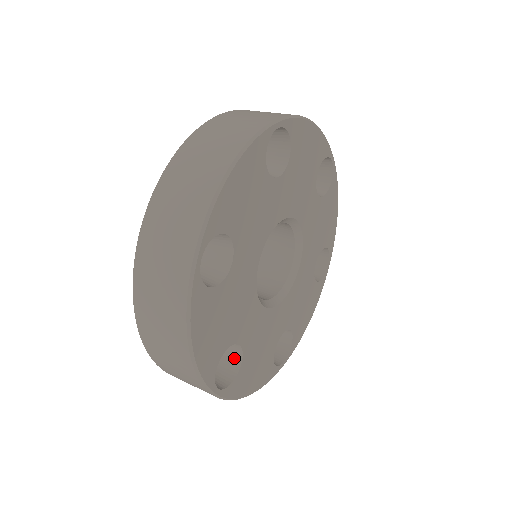
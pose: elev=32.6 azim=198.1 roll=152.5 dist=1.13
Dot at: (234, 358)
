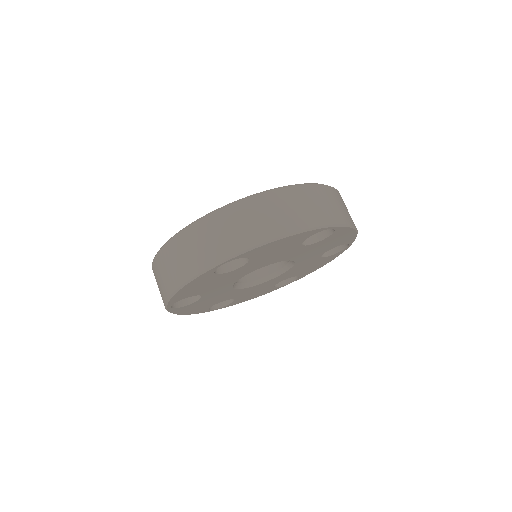
Dot at: (192, 297)
